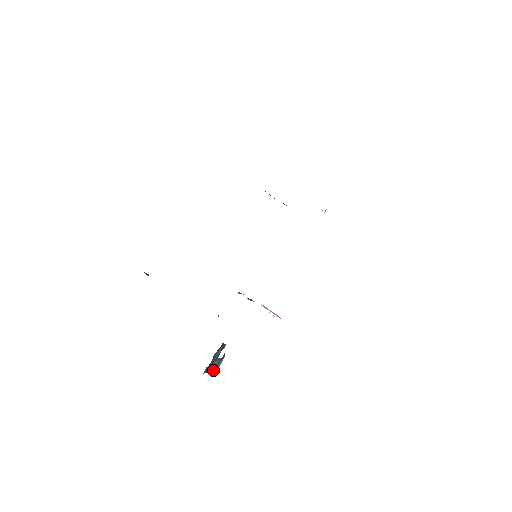
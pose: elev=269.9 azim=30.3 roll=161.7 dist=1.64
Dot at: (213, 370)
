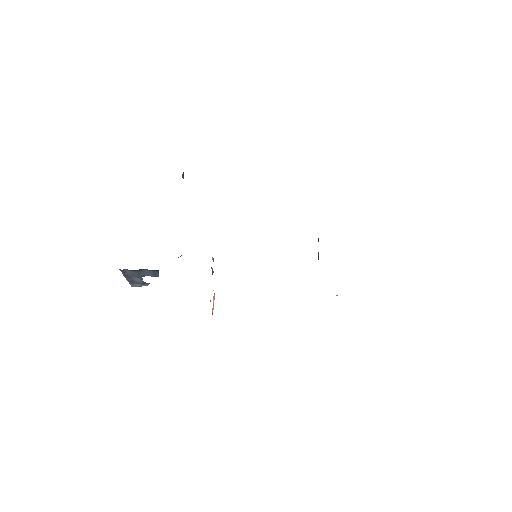
Dot at: (129, 281)
